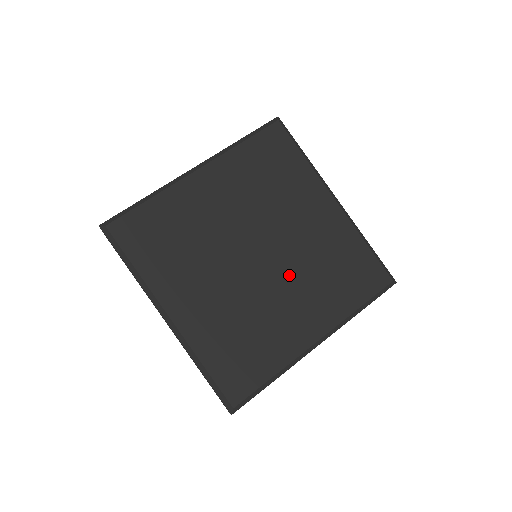
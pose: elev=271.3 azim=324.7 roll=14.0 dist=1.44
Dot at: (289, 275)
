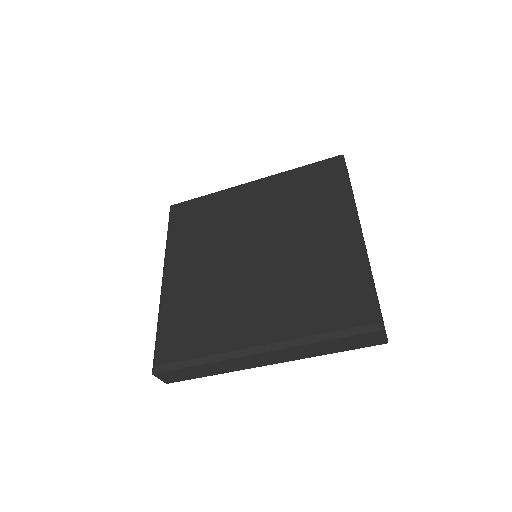
Dot at: (269, 277)
